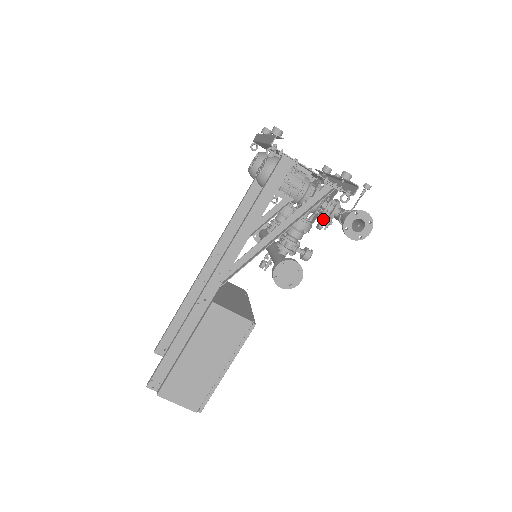
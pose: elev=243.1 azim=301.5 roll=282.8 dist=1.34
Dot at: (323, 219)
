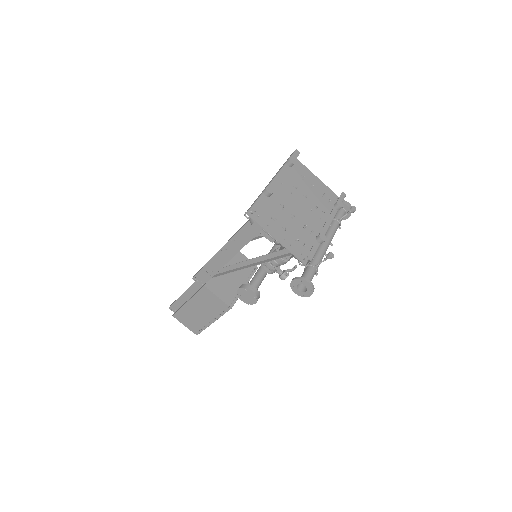
Dot at: occluded
